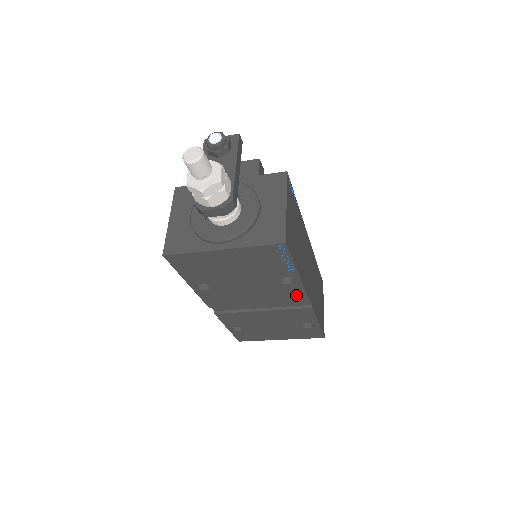
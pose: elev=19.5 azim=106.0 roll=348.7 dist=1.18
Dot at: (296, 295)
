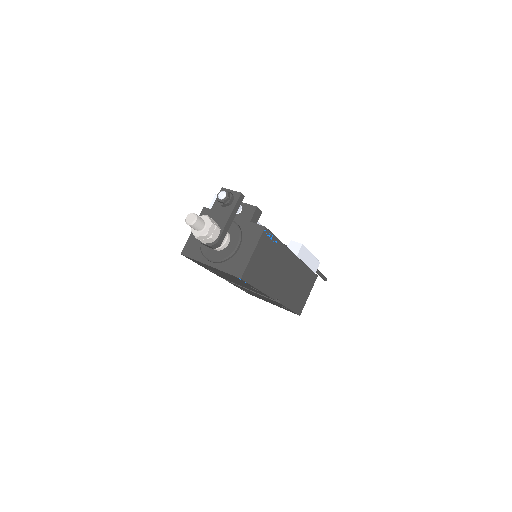
Dot at: (265, 295)
